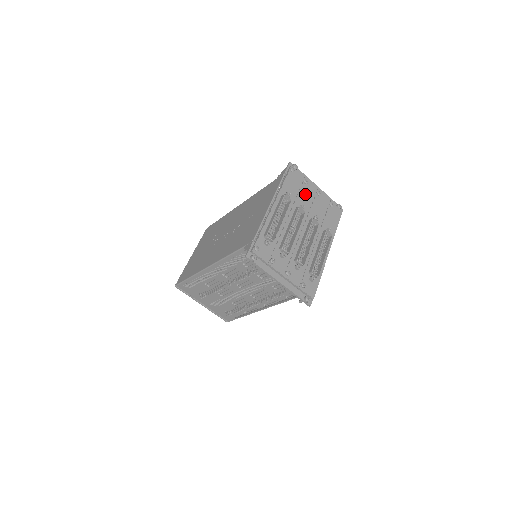
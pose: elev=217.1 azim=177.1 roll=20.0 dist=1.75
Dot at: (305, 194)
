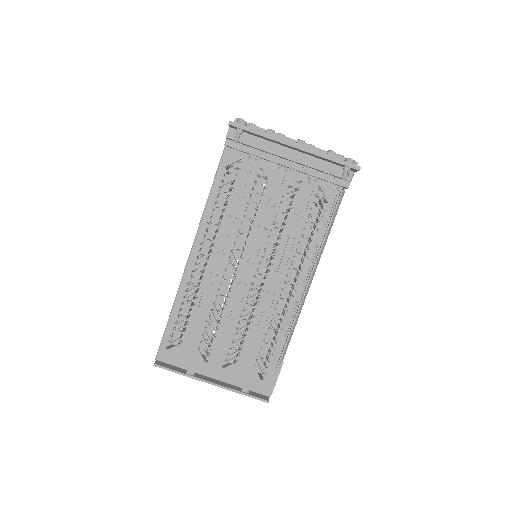
Dot at: occluded
